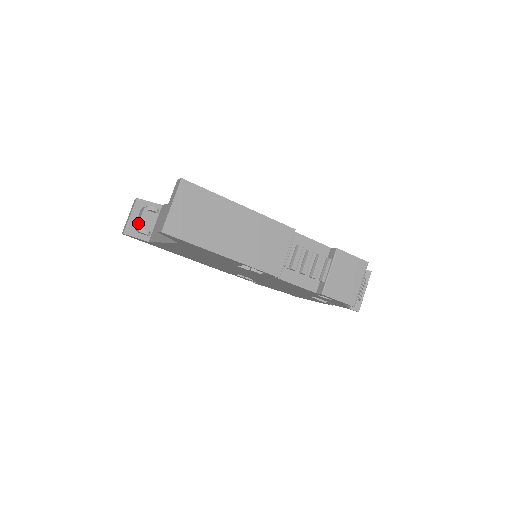
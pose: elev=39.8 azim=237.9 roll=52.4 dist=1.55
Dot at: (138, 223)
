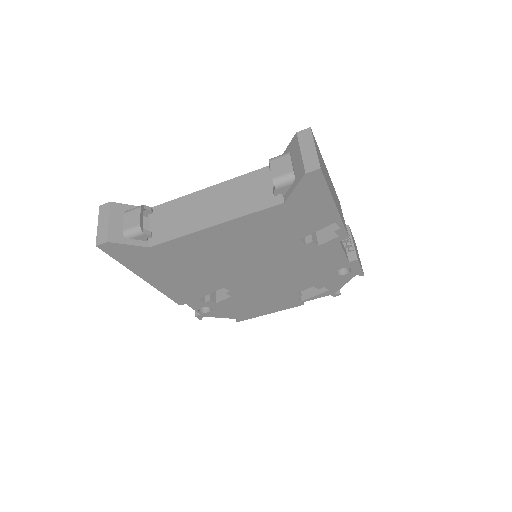
Dot at: (140, 222)
